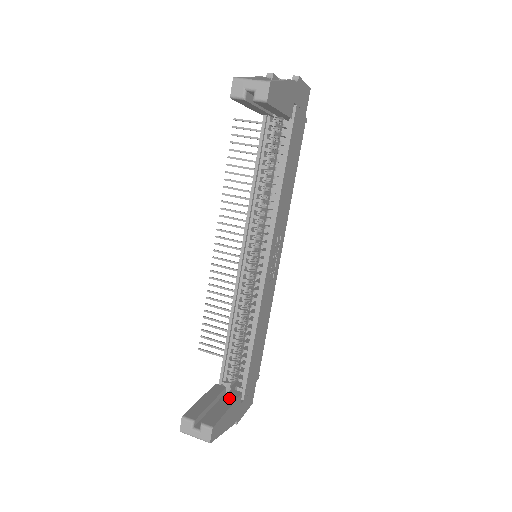
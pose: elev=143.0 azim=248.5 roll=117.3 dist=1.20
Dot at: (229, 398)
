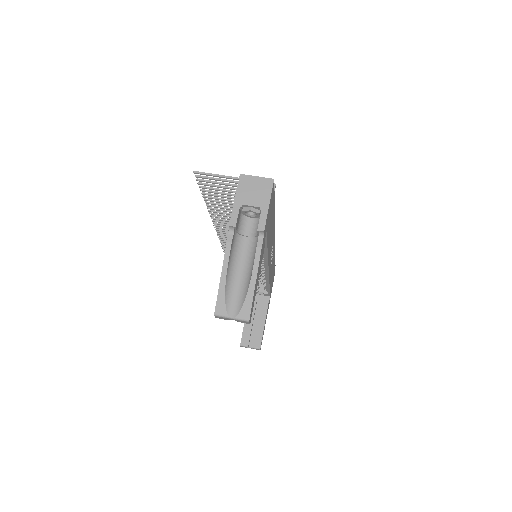
Dot at: (262, 312)
